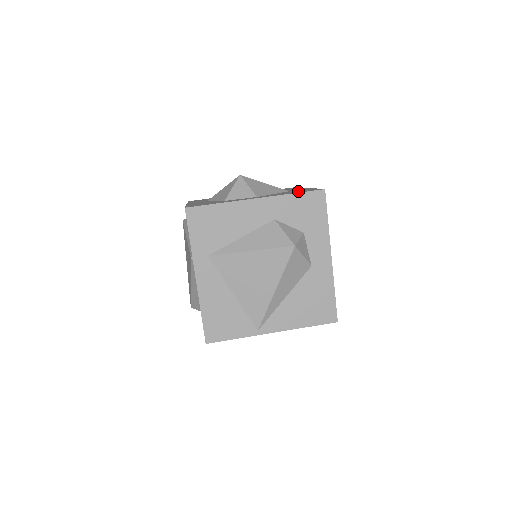
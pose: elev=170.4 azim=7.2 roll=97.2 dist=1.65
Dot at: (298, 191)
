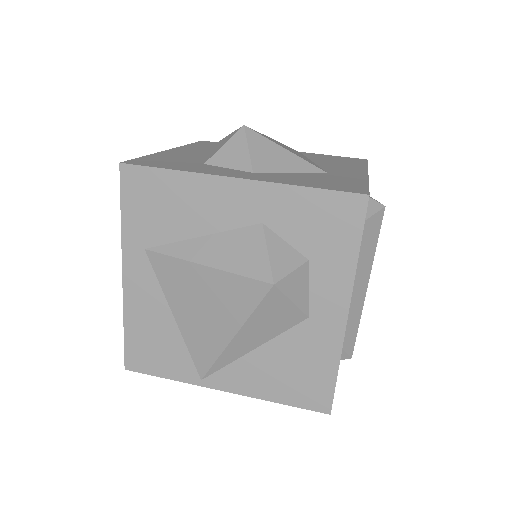
Dot at: (328, 181)
